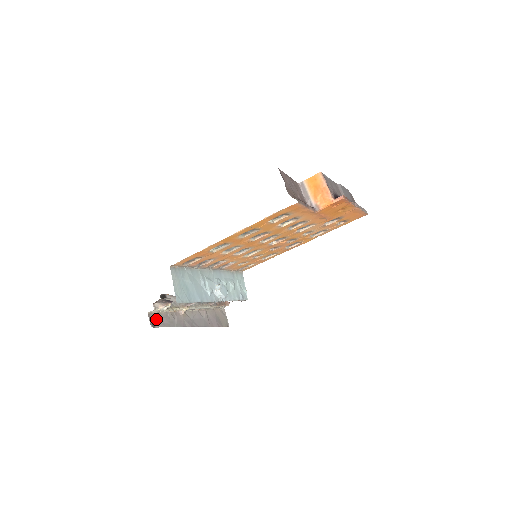
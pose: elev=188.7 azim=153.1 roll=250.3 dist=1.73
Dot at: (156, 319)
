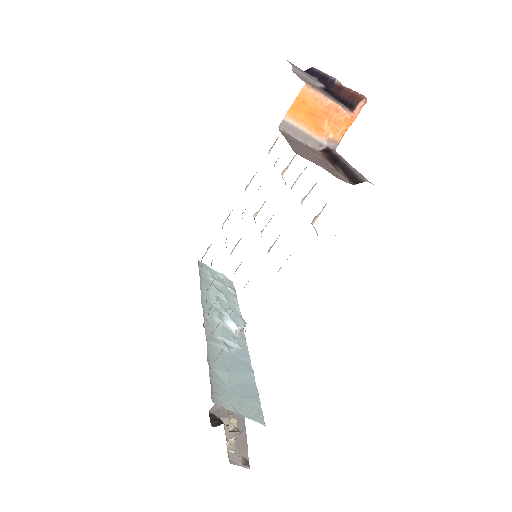
Dot at: (236, 451)
